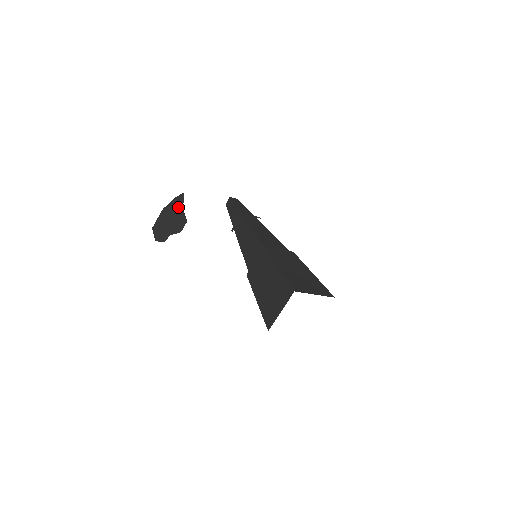
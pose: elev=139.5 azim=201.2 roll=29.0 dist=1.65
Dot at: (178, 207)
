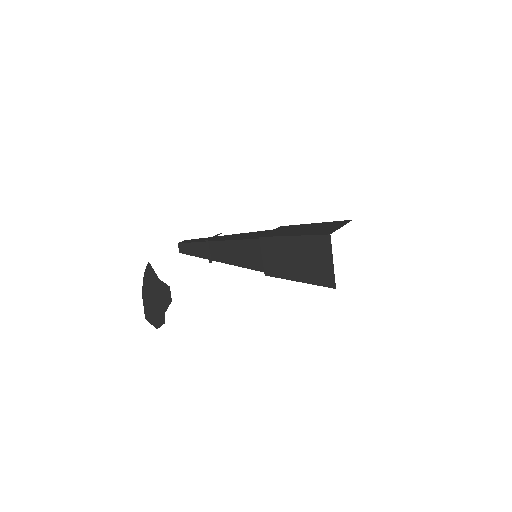
Dot at: (153, 280)
